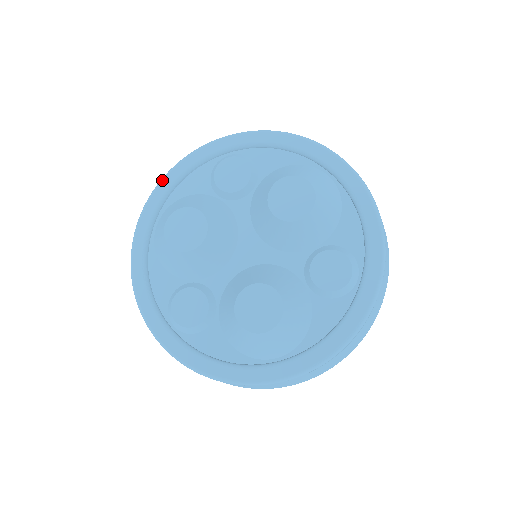
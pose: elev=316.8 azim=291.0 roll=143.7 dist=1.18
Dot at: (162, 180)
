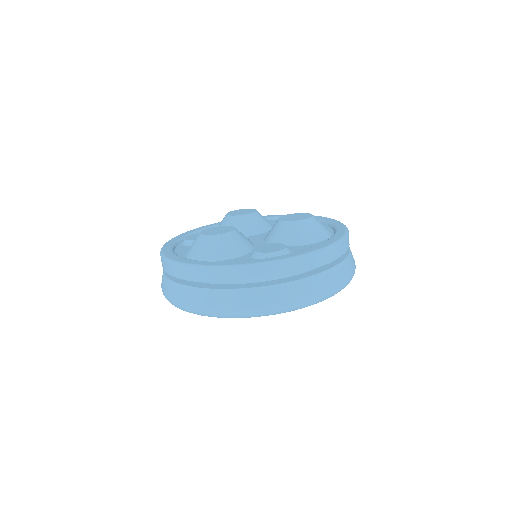
Dot at: occluded
